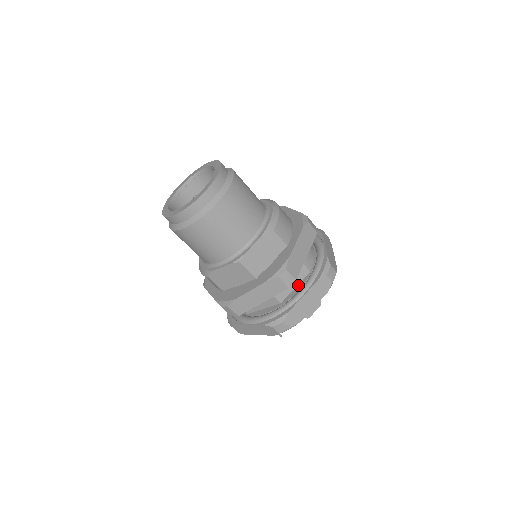
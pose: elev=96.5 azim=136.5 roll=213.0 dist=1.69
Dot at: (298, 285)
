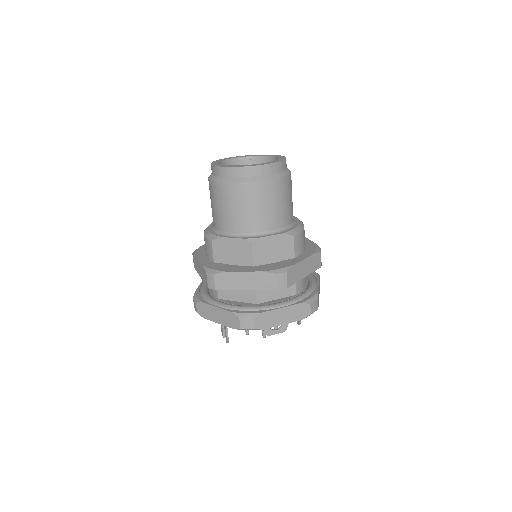
Dot at: (280, 299)
